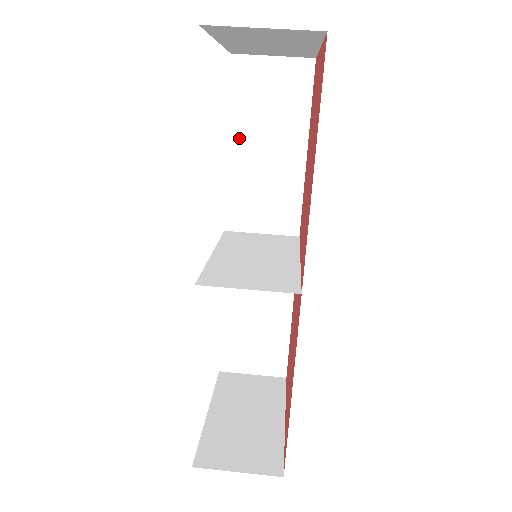
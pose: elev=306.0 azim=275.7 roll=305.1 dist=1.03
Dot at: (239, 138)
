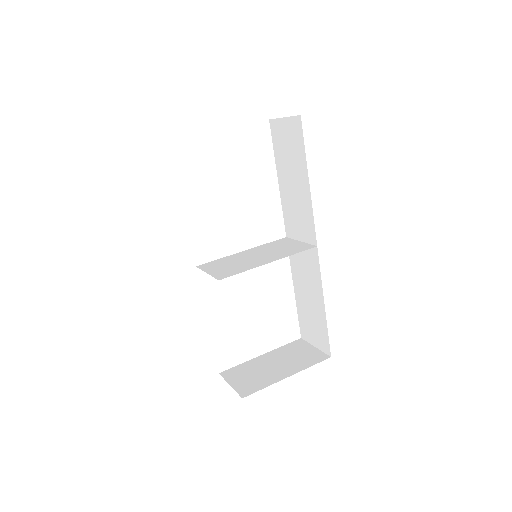
Dot at: (281, 174)
